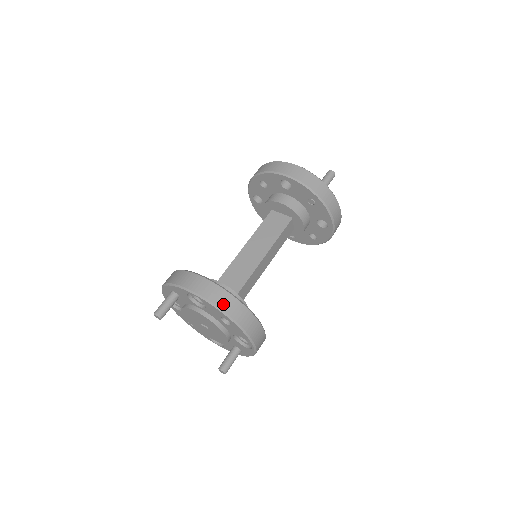
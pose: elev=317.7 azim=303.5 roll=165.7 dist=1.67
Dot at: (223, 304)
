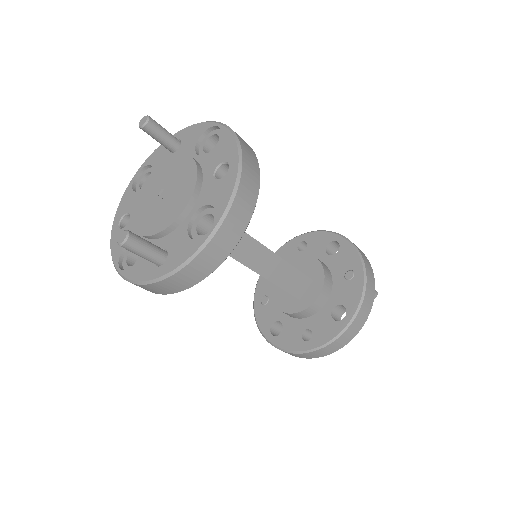
Dot at: (245, 147)
